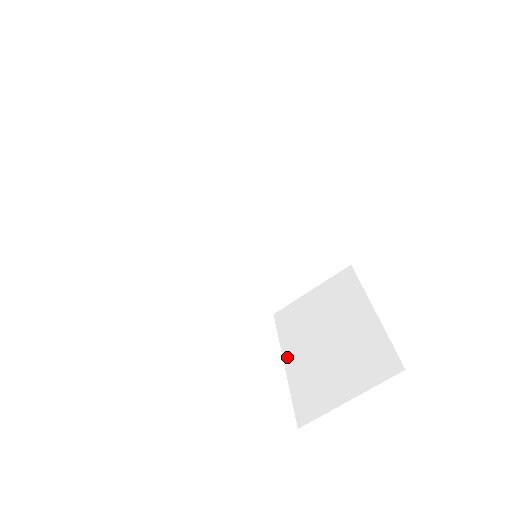
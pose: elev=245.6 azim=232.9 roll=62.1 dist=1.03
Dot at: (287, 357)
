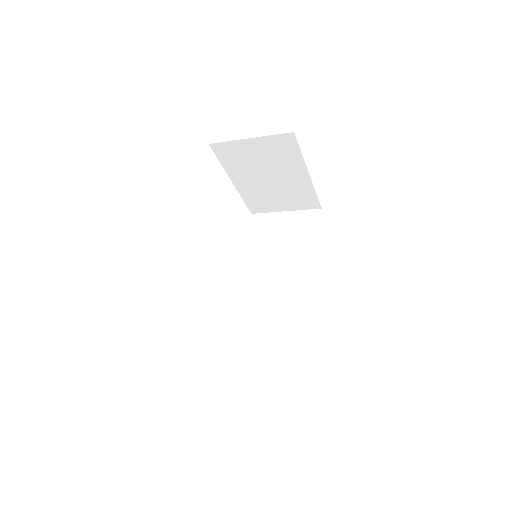
Dot at: (234, 180)
